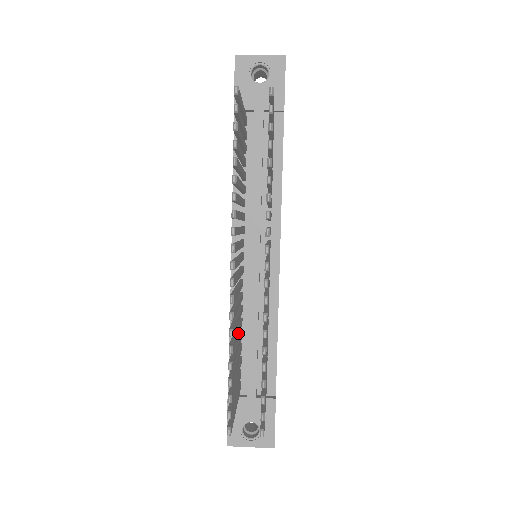
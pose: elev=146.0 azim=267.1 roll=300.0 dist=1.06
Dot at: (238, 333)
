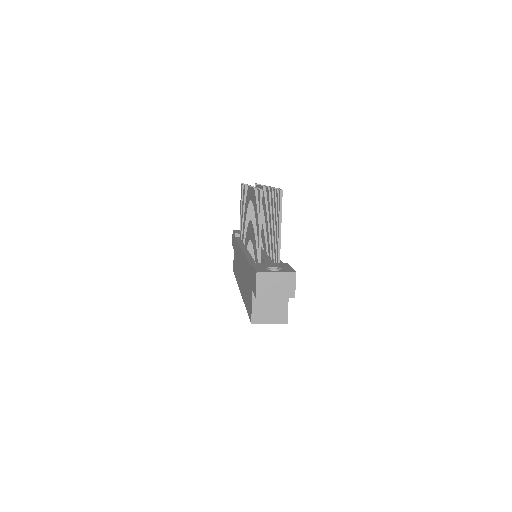
Dot at: occluded
